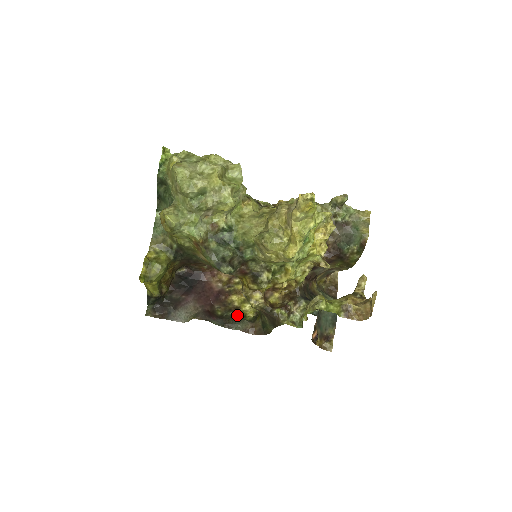
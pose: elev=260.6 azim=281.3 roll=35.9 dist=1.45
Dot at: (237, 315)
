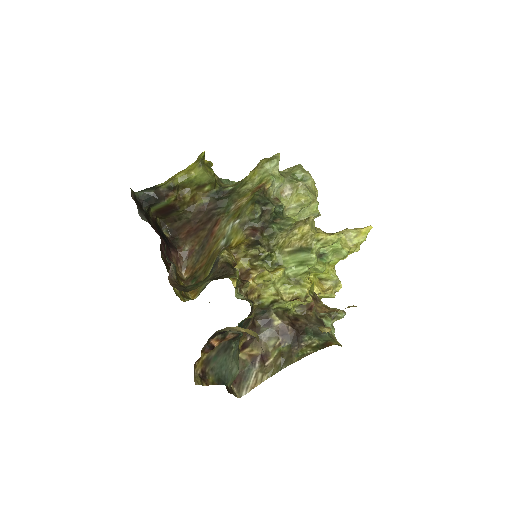
Dot at: occluded
